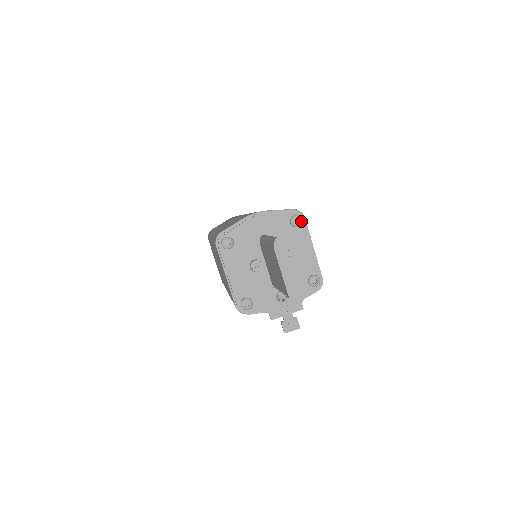
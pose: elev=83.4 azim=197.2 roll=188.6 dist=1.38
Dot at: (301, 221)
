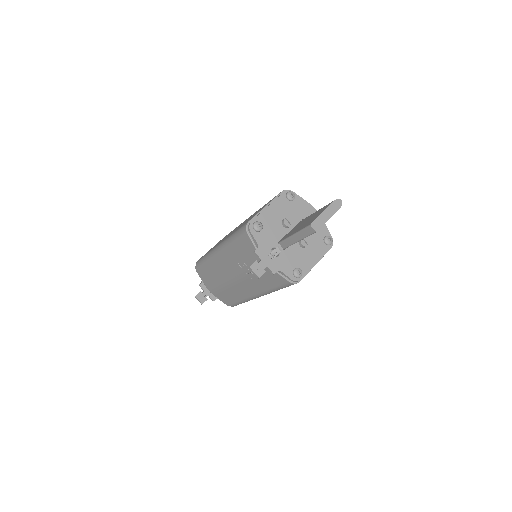
Dot at: (330, 243)
